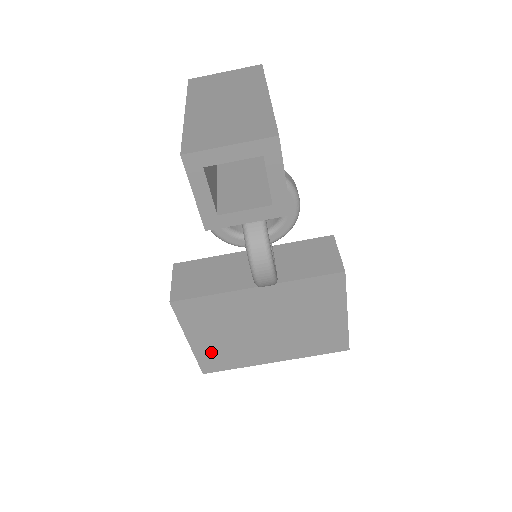
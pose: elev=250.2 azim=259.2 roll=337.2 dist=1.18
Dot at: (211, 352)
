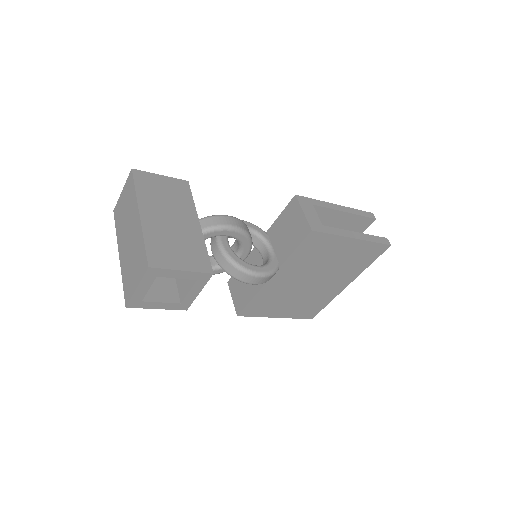
Dot at: (298, 311)
